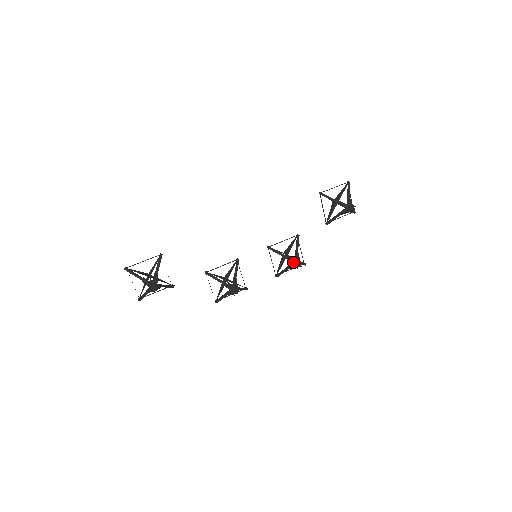
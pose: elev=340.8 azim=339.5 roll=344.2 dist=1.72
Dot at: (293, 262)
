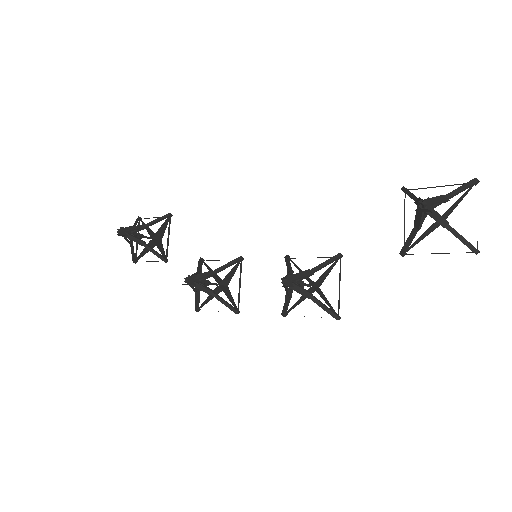
Dot at: (285, 276)
